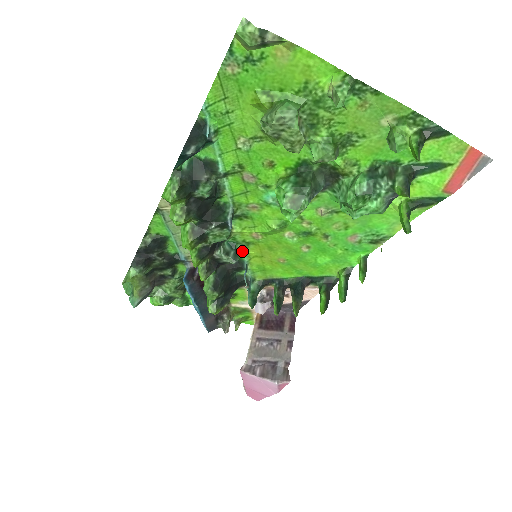
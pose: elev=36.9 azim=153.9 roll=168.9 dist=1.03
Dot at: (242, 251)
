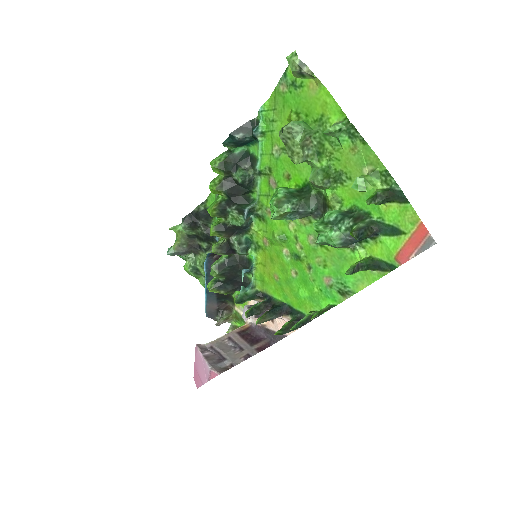
Dot at: (254, 252)
